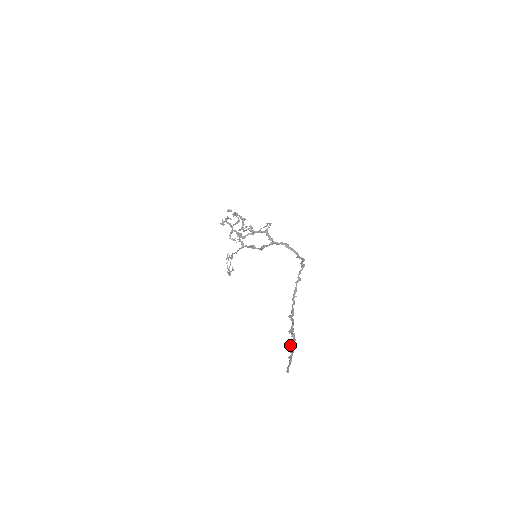
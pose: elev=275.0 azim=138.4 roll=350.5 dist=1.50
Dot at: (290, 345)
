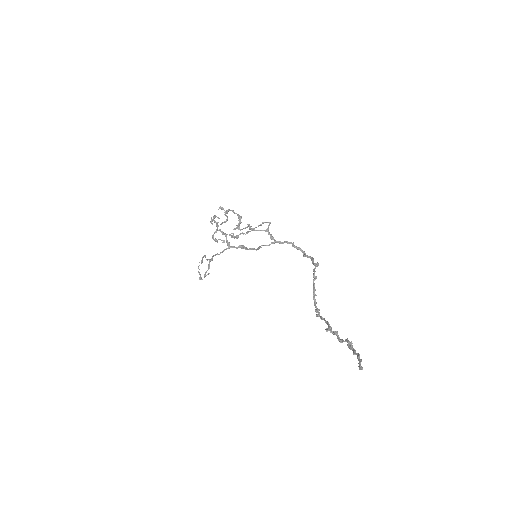
Dot at: (350, 342)
